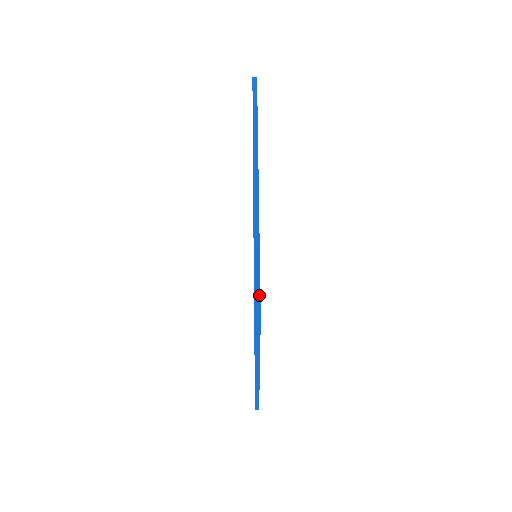
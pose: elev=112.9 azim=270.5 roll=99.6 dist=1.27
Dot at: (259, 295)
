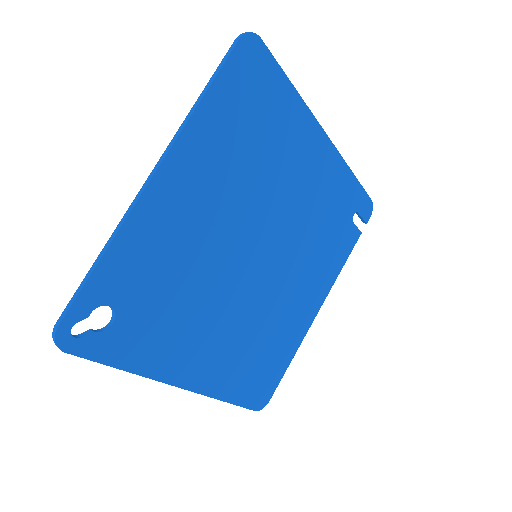
Dot at: (261, 40)
